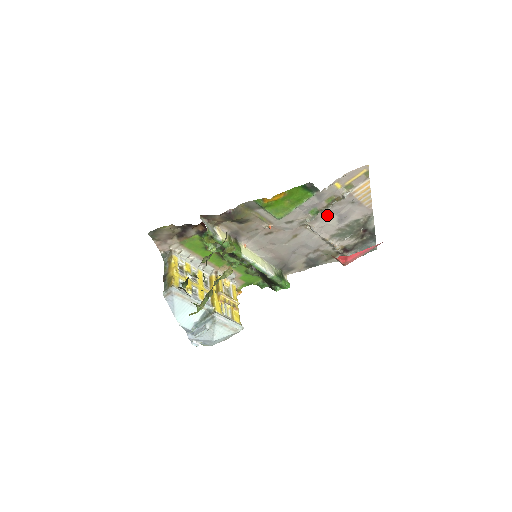
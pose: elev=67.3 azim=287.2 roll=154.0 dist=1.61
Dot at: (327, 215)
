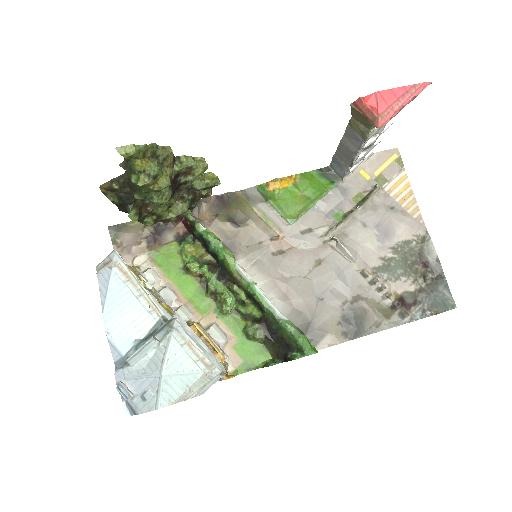
Dot at: (360, 226)
